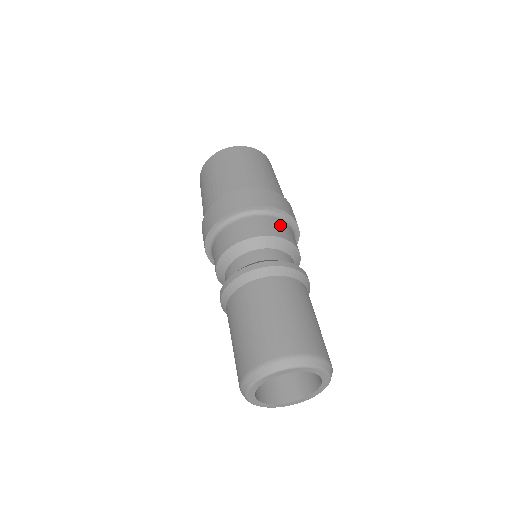
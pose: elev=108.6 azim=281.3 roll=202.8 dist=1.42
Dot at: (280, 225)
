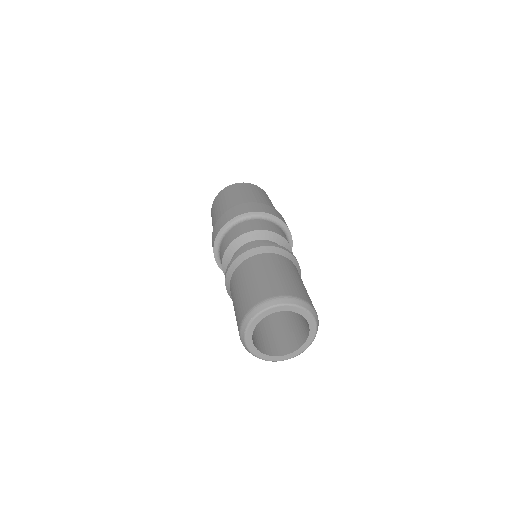
Dot at: (277, 228)
